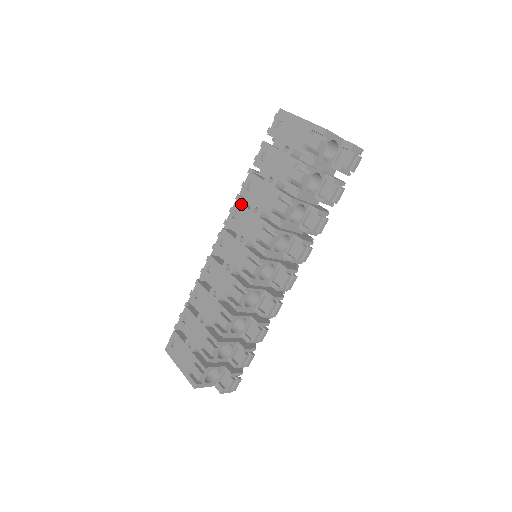
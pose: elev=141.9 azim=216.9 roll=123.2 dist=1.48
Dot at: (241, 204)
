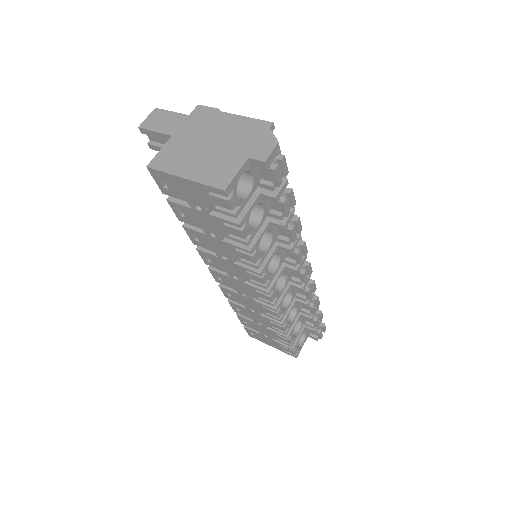
Dot at: (204, 252)
